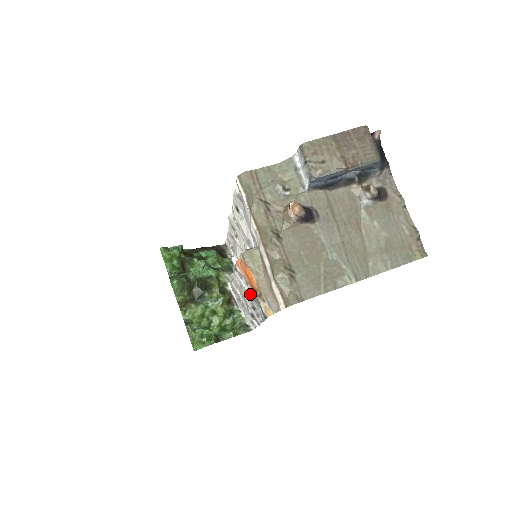
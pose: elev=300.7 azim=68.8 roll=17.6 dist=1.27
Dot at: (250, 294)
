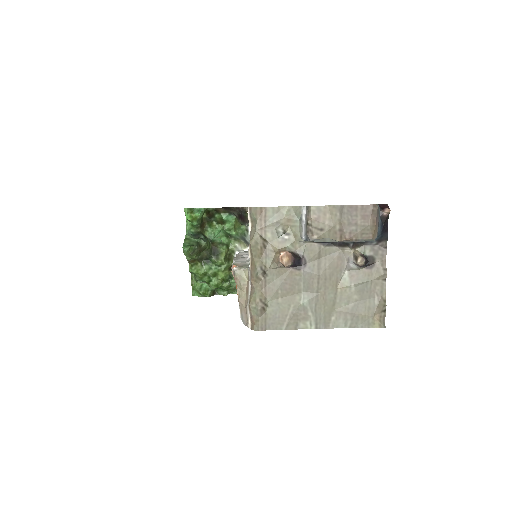
Dot at: occluded
